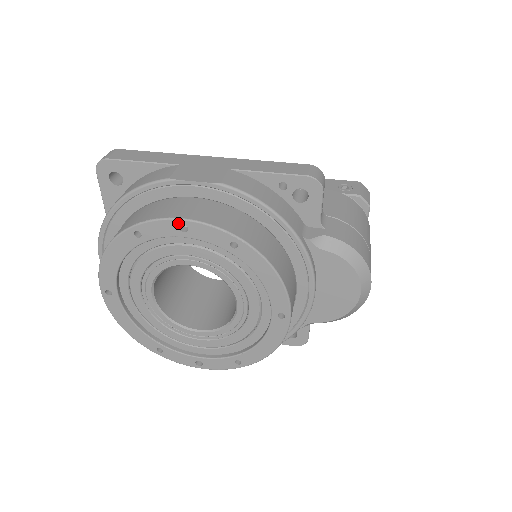
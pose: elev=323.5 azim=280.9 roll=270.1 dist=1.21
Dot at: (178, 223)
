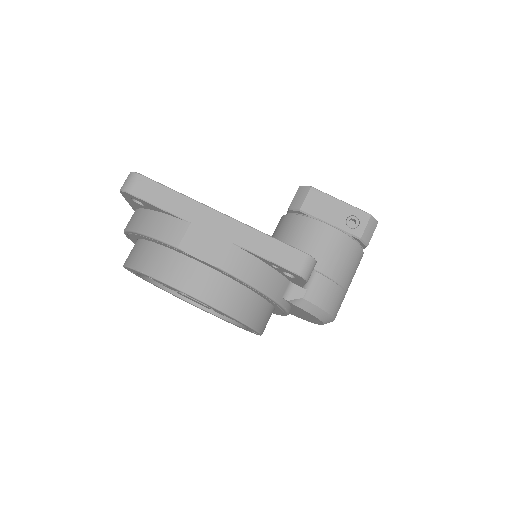
Dot at: (180, 291)
